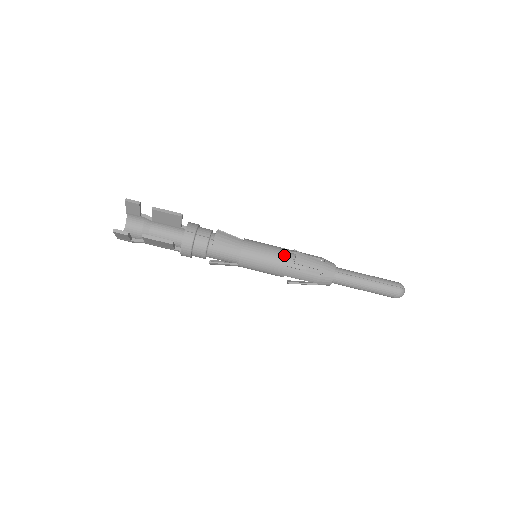
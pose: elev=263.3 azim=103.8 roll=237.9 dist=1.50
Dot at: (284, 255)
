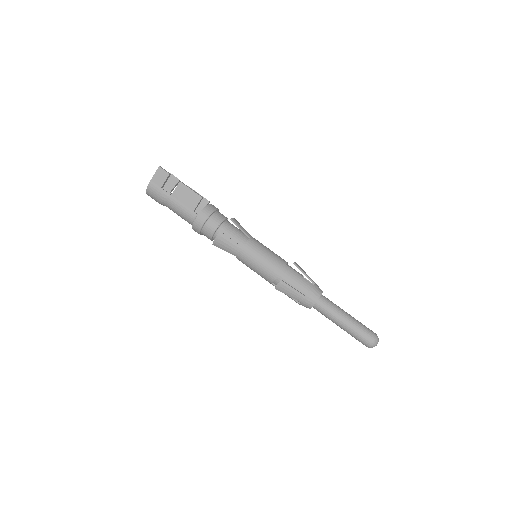
Dot at: occluded
